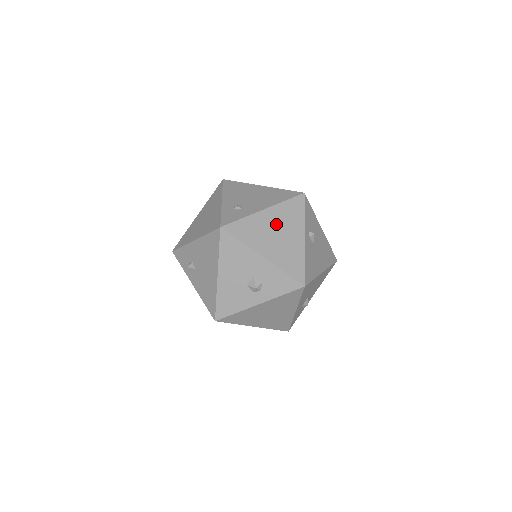
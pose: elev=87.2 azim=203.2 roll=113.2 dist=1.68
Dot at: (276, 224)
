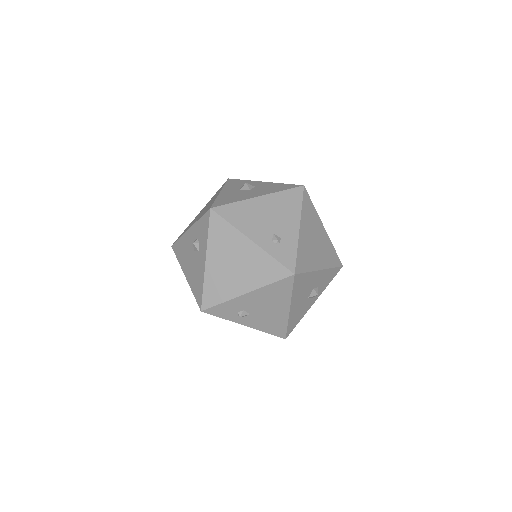
Dot at: (310, 233)
